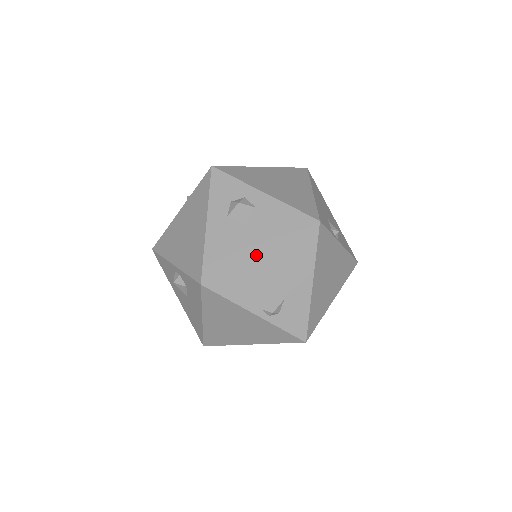
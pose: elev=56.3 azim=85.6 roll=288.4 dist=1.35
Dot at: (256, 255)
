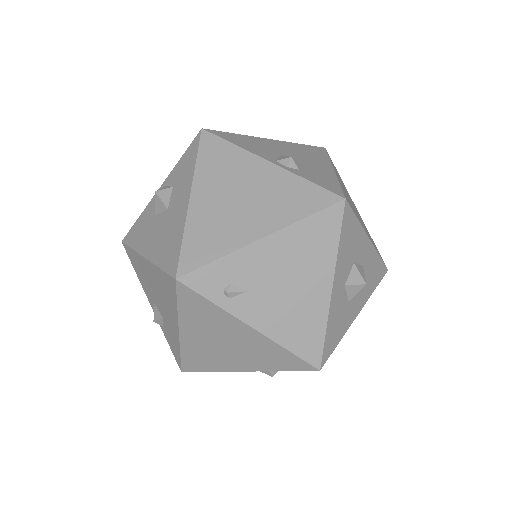
Dot at: (264, 138)
